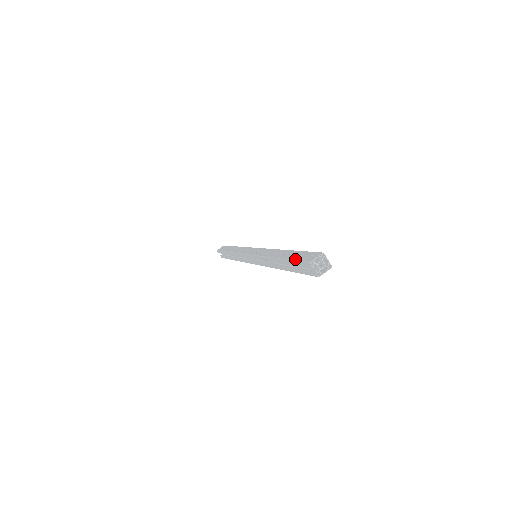
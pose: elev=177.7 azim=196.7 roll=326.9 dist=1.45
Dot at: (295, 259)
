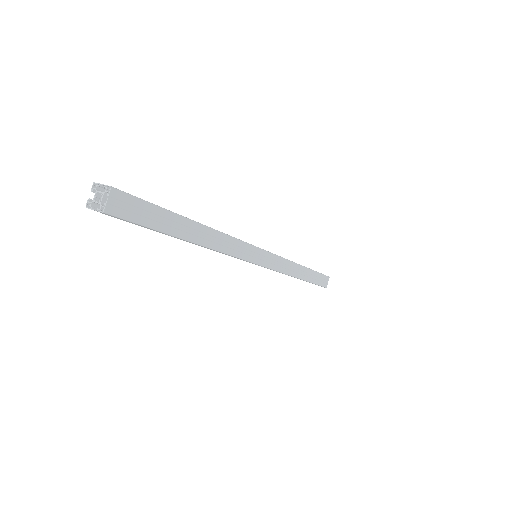
Dot at: occluded
